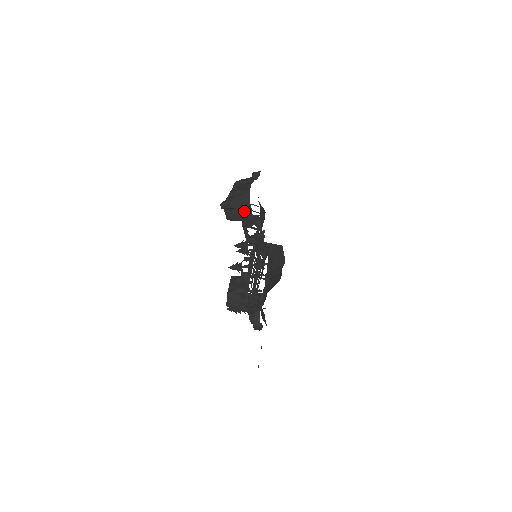
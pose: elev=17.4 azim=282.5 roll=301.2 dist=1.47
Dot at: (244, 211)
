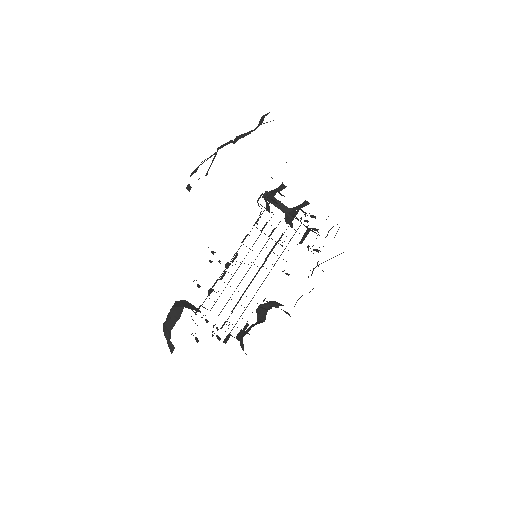
Dot at: occluded
